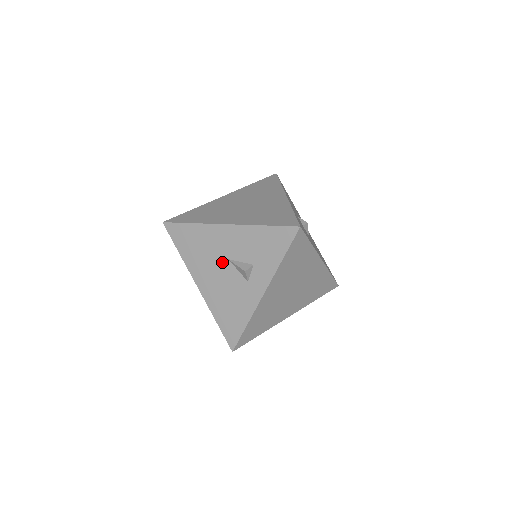
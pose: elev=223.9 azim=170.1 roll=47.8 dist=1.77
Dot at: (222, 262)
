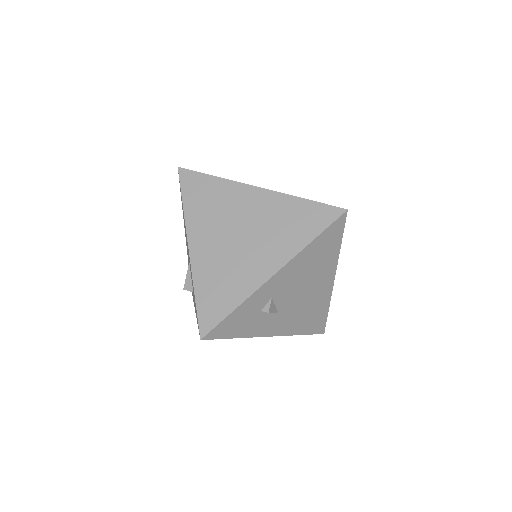
Dot at: (188, 255)
